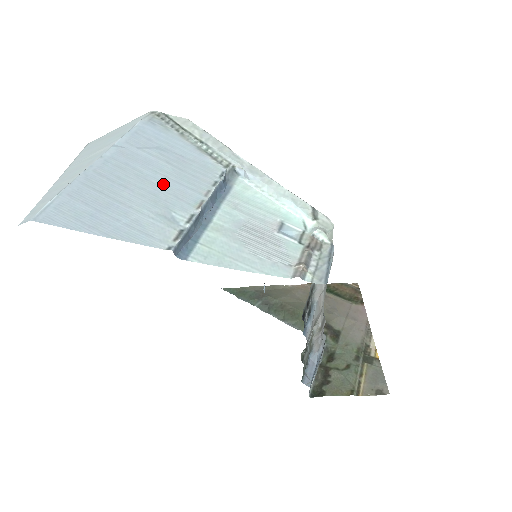
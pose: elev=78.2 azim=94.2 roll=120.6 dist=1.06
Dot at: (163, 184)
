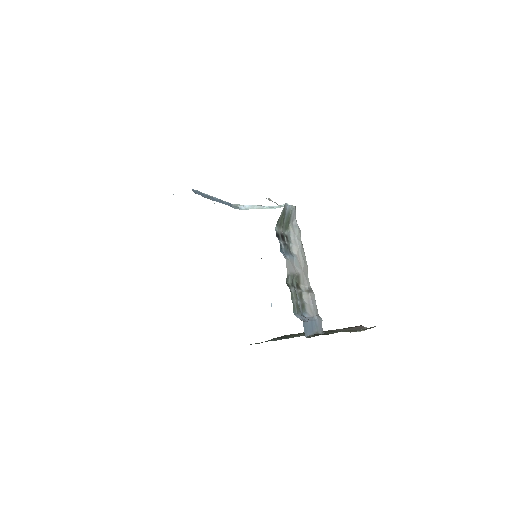
Dot at: occluded
